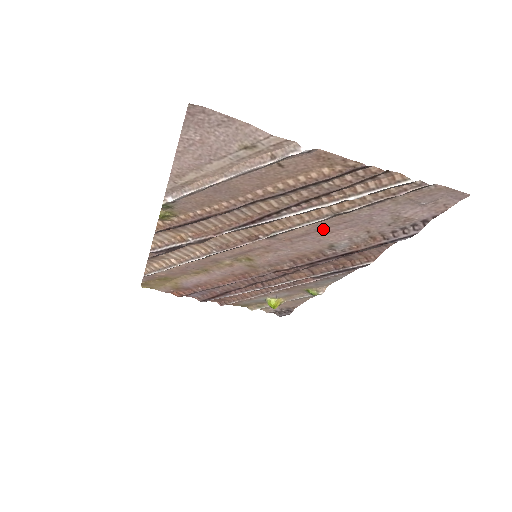
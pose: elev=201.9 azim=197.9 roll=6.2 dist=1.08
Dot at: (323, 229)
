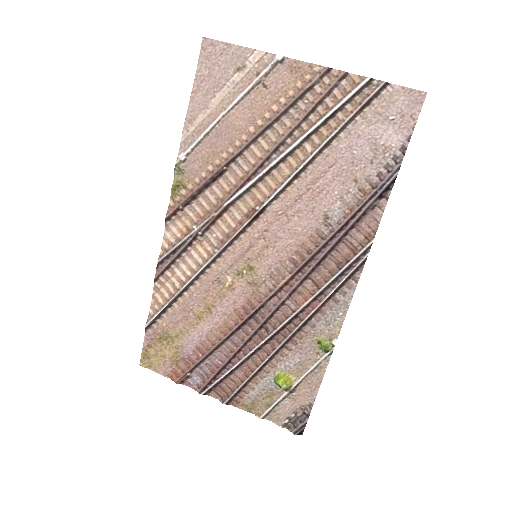
Dot at: (313, 185)
